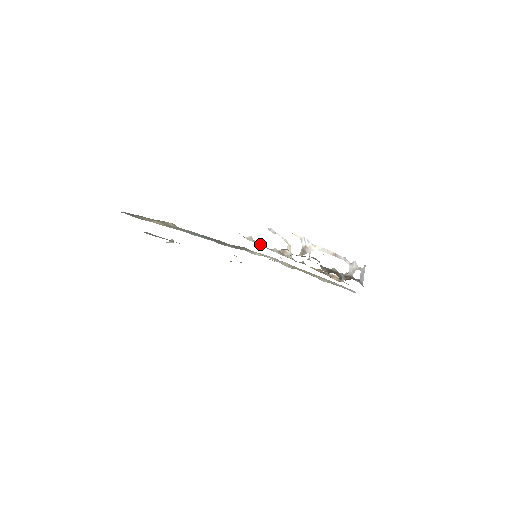
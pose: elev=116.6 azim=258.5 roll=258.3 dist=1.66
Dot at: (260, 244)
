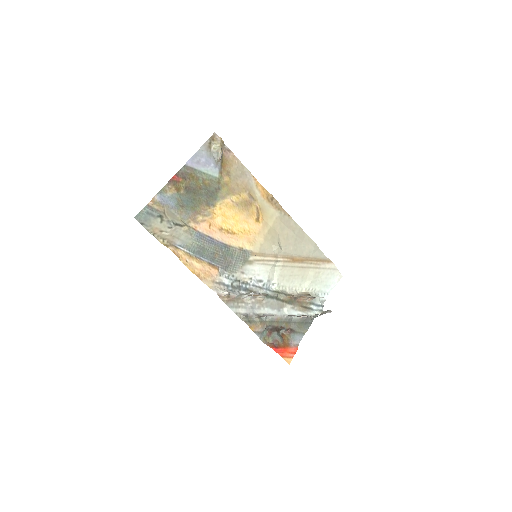
Dot at: (233, 298)
